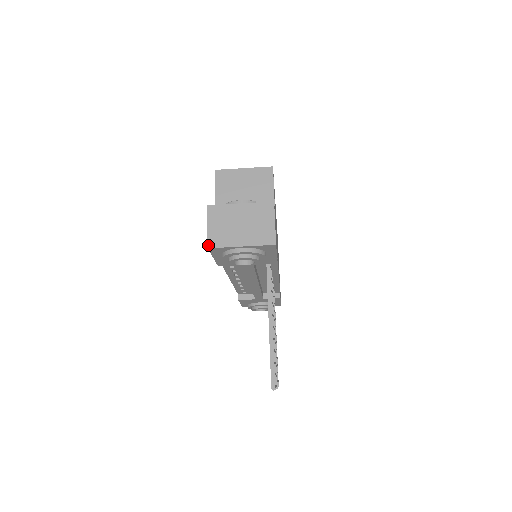
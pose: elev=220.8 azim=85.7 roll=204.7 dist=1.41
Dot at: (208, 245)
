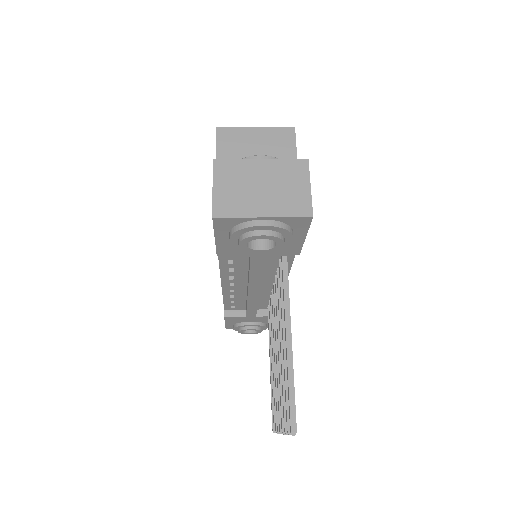
Dot at: (213, 213)
